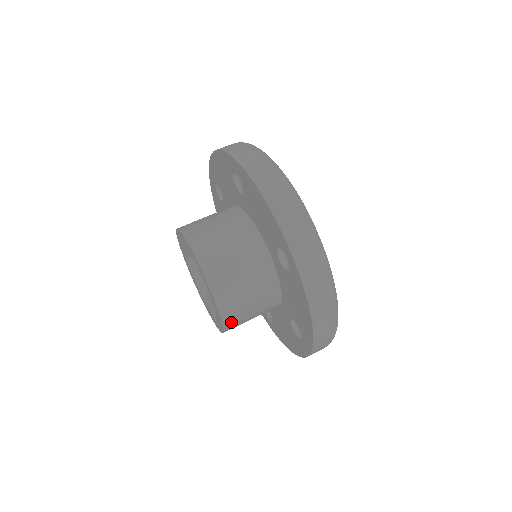
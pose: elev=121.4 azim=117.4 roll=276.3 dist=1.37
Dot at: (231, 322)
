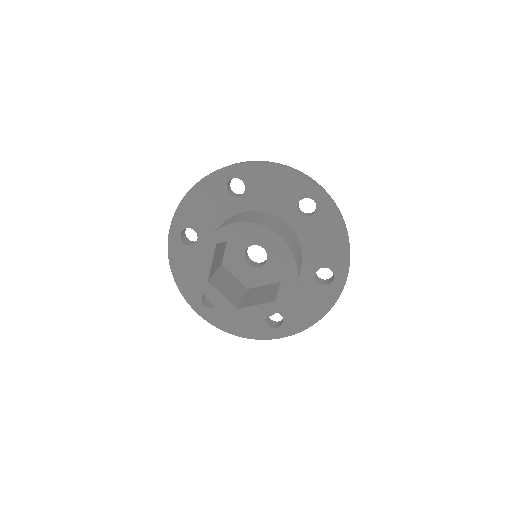
Dot at: occluded
